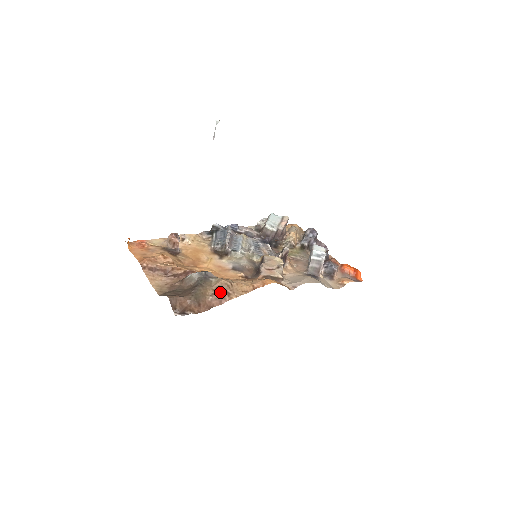
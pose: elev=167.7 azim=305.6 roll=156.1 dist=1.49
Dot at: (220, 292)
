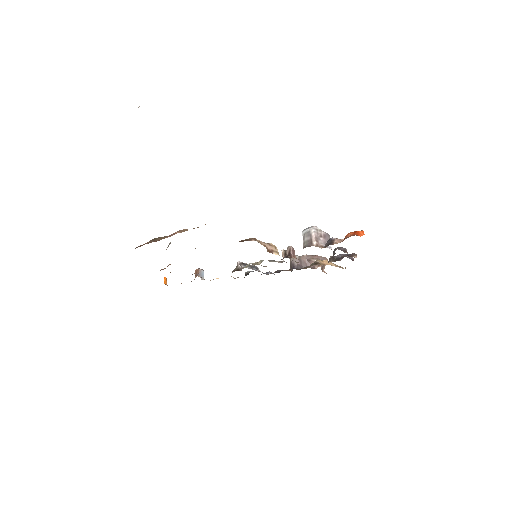
Dot at: occluded
